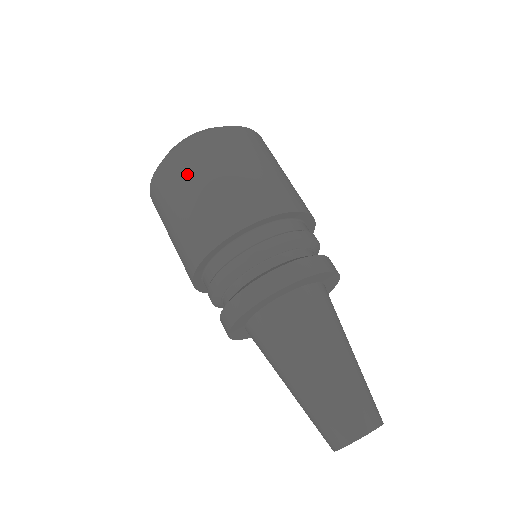
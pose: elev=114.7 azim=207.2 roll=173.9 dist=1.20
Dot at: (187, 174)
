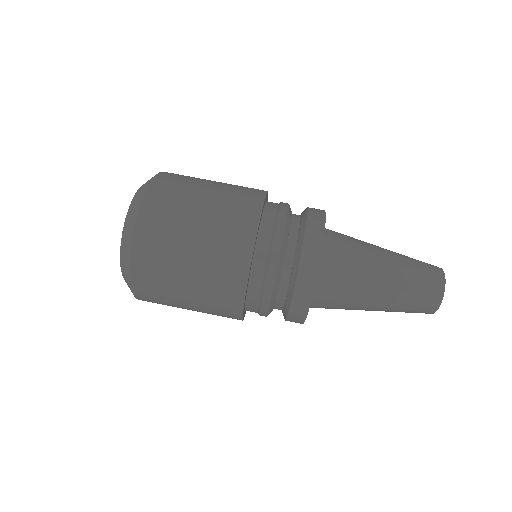
Dot at: (167, 241)
